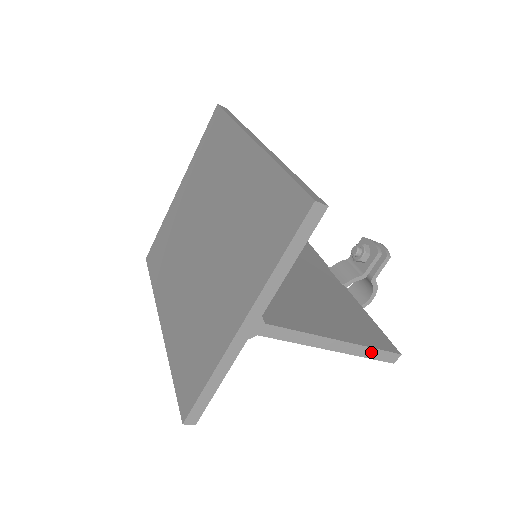
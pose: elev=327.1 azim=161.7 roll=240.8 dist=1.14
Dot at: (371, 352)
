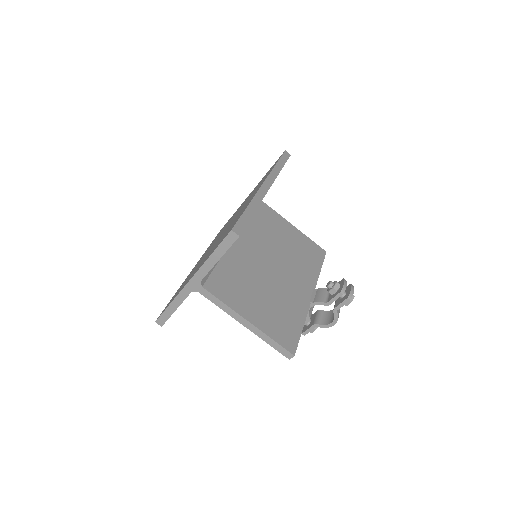
Dot at: (271, 342)
